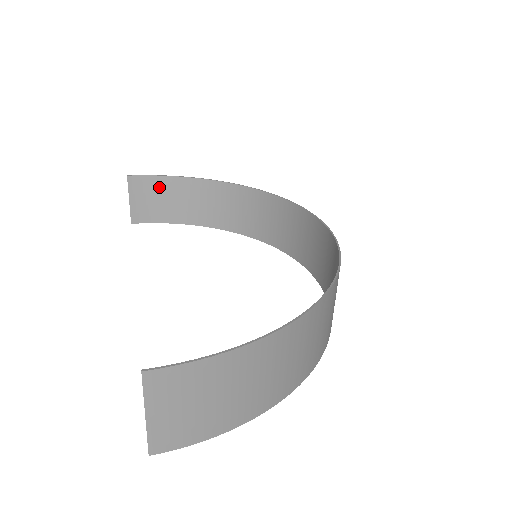
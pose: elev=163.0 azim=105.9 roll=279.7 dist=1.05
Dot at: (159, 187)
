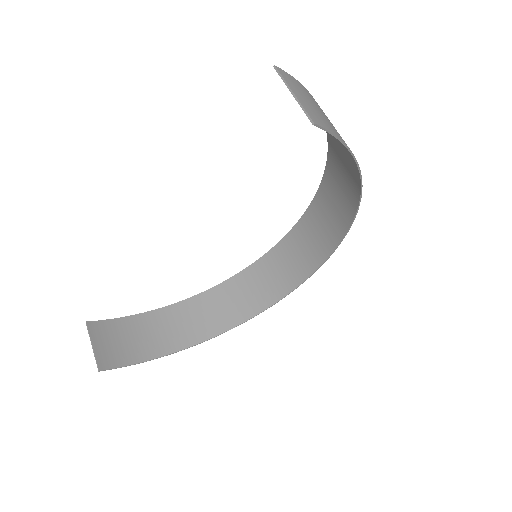
Dot at: (120, 329)
